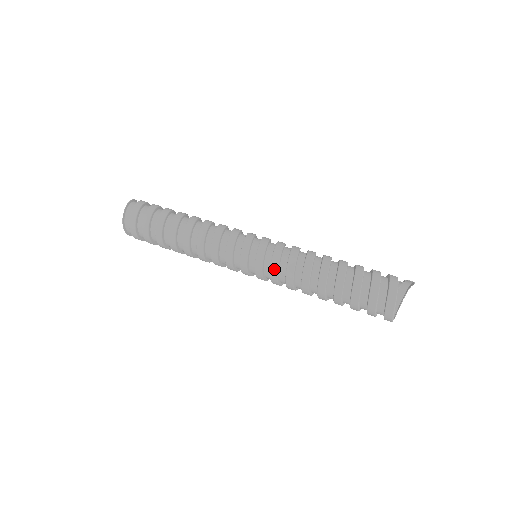
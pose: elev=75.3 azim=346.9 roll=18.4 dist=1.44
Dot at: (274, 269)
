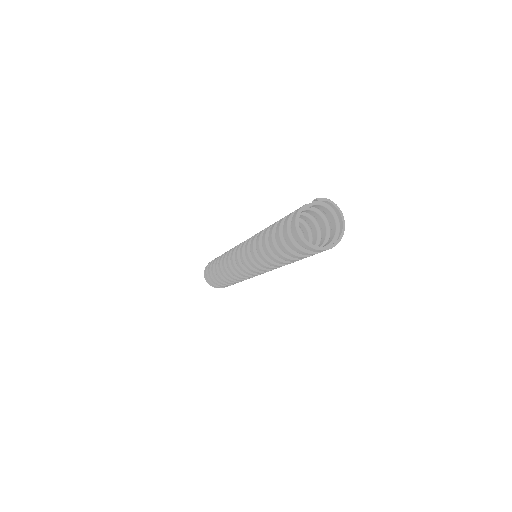
Dot at: (250, 263)
